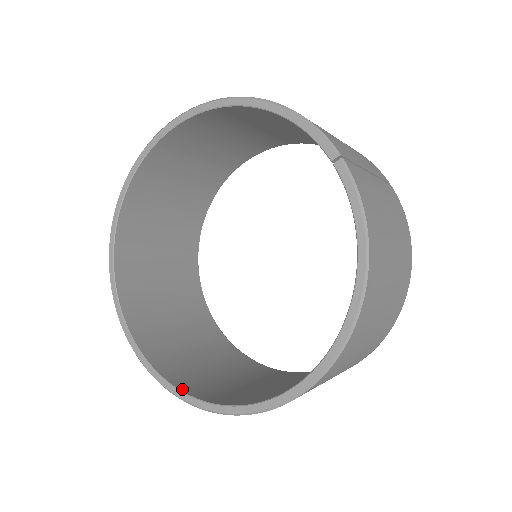
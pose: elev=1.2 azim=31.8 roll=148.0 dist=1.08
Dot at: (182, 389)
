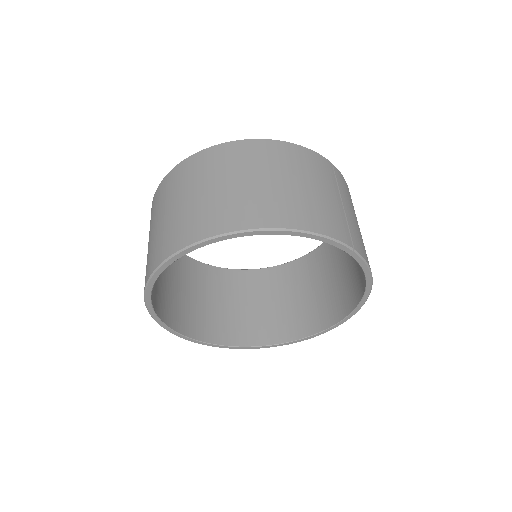
Dot at: (250, 345)
